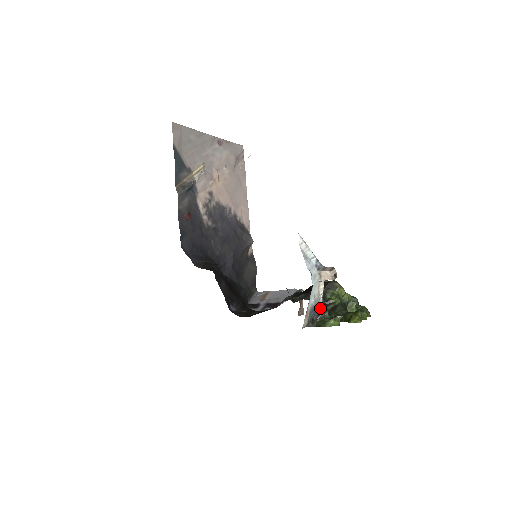
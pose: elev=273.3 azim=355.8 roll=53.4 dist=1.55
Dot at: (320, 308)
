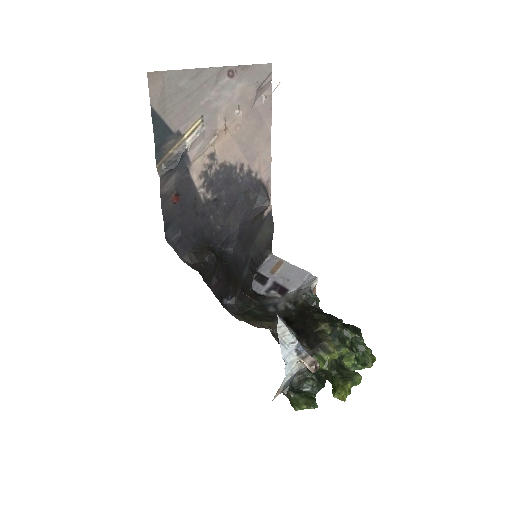
Dot at: (304, 369)
